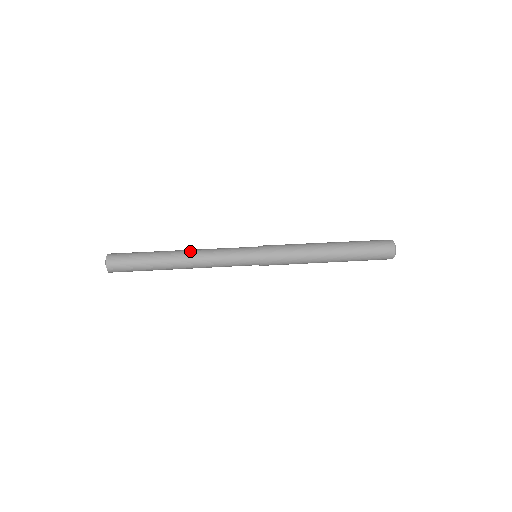
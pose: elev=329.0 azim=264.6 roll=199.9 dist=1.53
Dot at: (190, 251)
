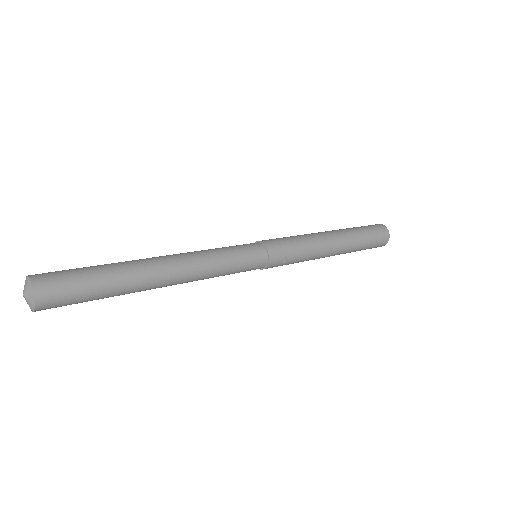
Dot at: occluded
